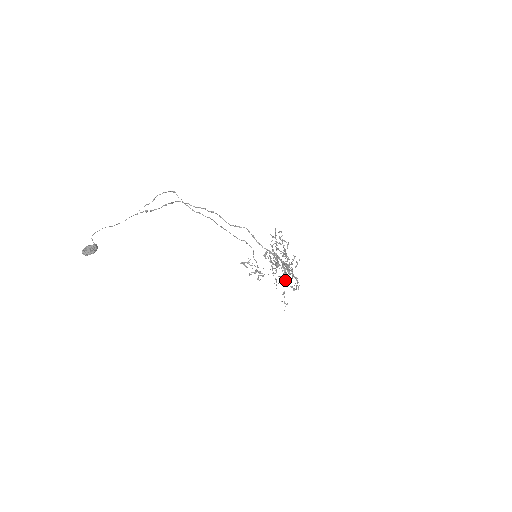
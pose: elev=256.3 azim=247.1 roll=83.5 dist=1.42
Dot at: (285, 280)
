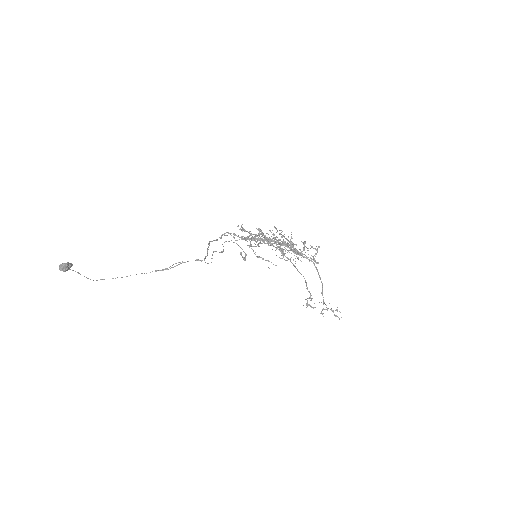
Dot at: (248, 236)
